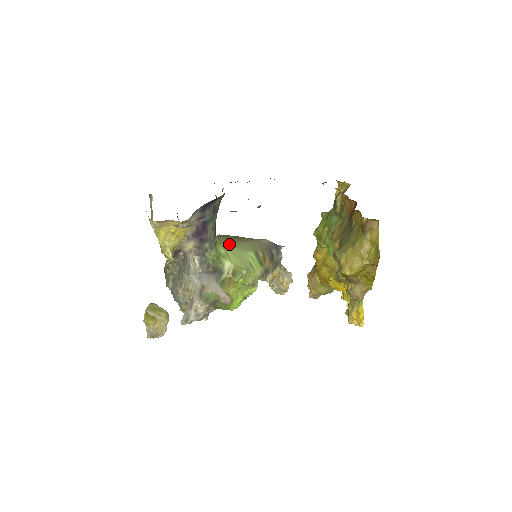
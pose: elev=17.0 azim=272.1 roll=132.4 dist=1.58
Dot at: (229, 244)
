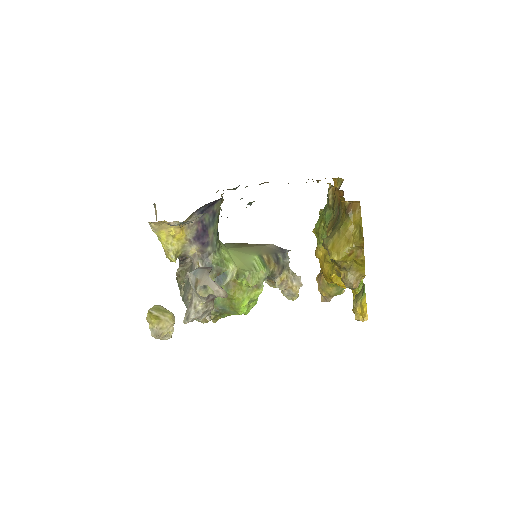
Dot at: (234, 249)
